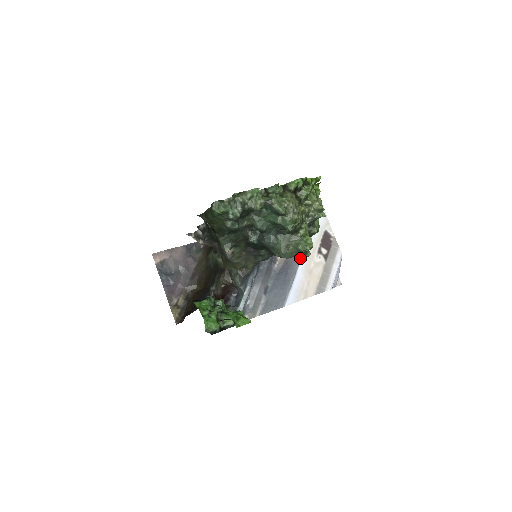
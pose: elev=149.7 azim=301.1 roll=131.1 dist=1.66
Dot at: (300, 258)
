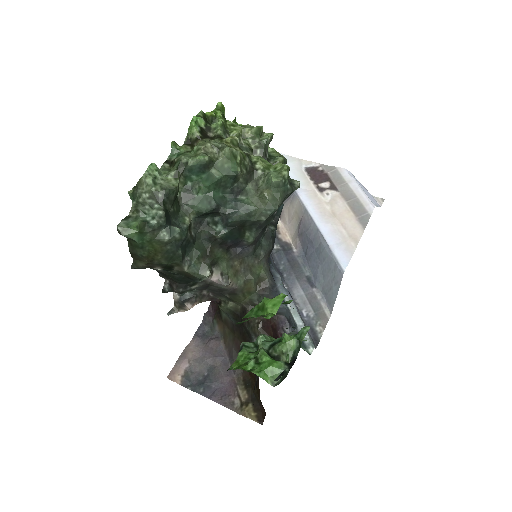
Dot at: (307, 213)
